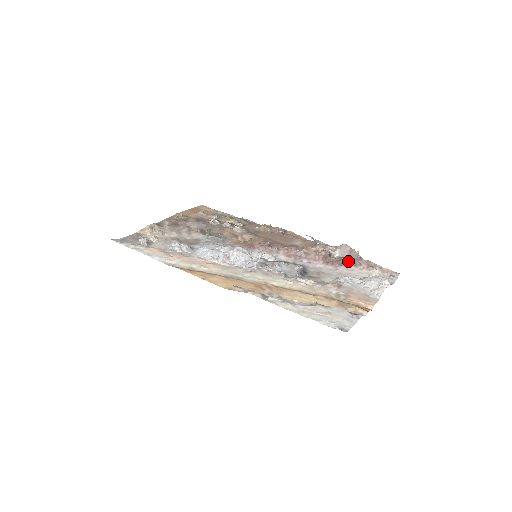
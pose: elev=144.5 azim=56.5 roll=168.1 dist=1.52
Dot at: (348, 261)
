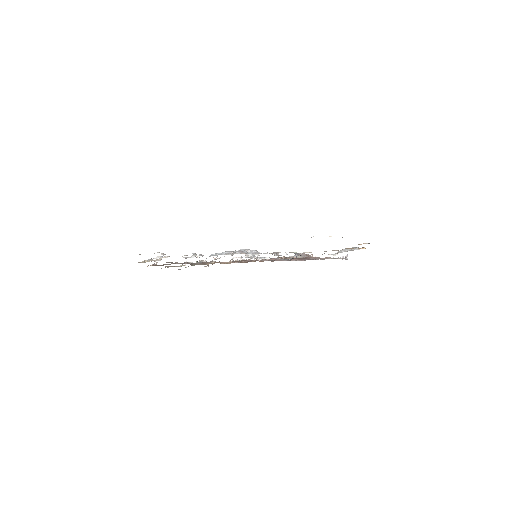
Dot at: (312, 257)
